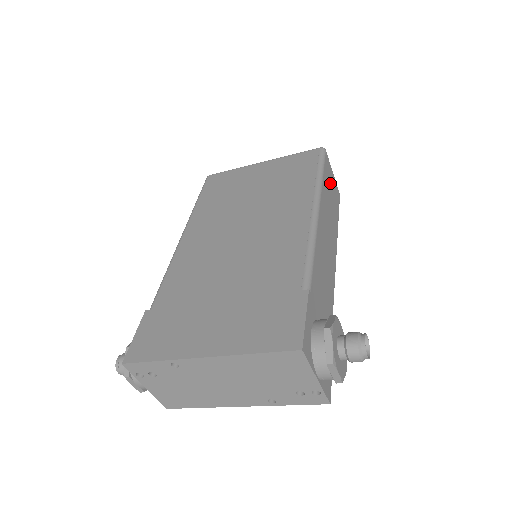
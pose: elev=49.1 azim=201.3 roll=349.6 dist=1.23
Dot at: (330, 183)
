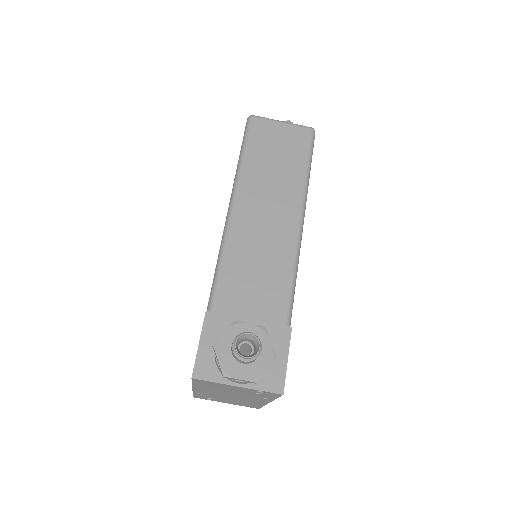
Dot at: (271, 144)
